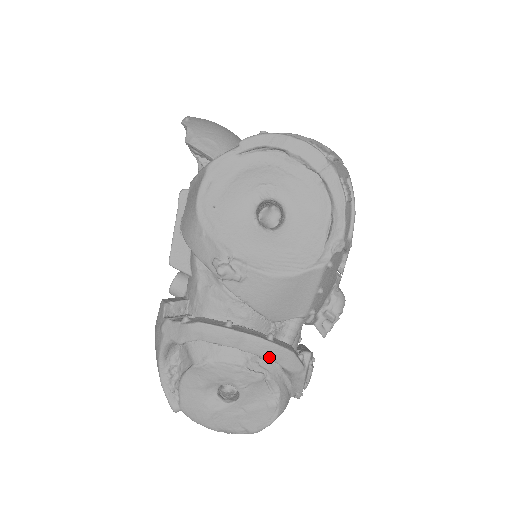
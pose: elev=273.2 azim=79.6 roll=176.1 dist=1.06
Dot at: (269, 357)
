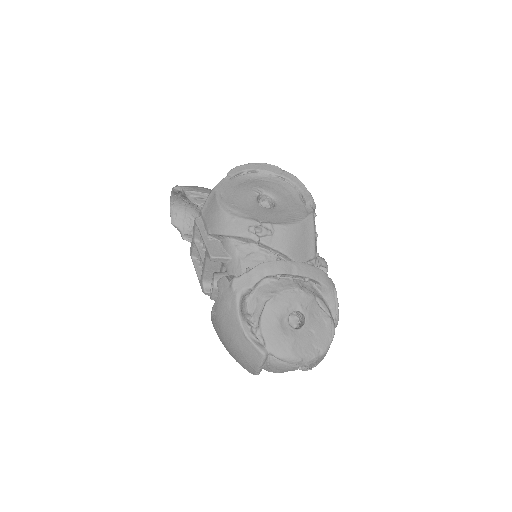
Dot at: (312, 276)
